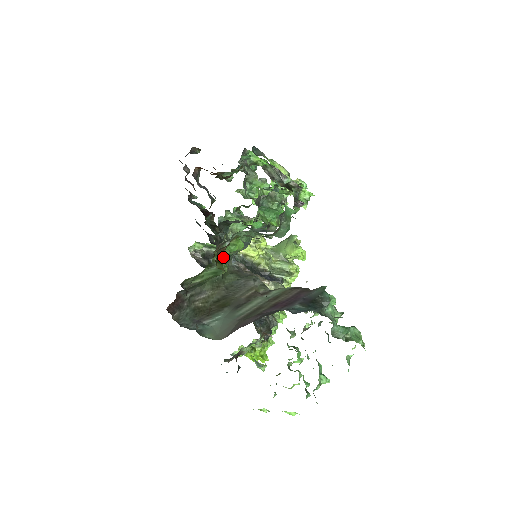
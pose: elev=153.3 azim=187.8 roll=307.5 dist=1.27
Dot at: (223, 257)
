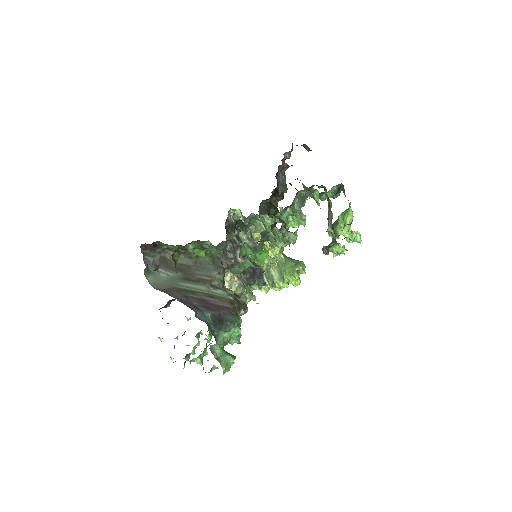
Dot at: (185, 251)
